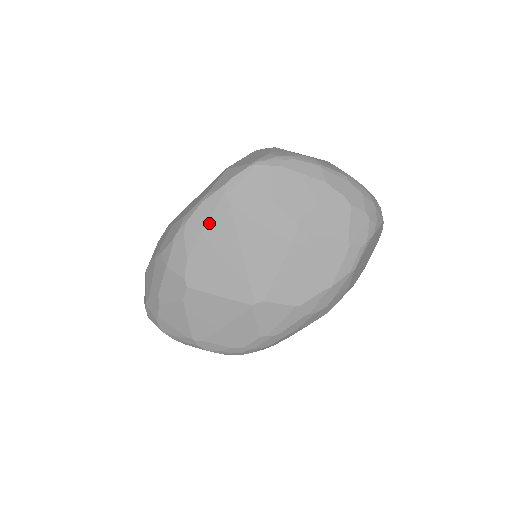
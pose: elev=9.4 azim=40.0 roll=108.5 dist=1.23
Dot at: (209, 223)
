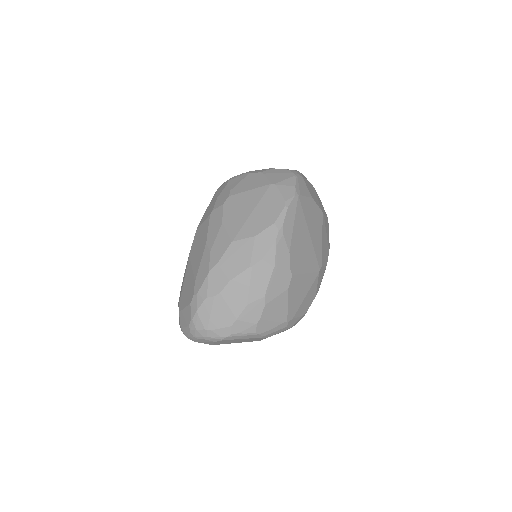
Dot at: (295, 221)
